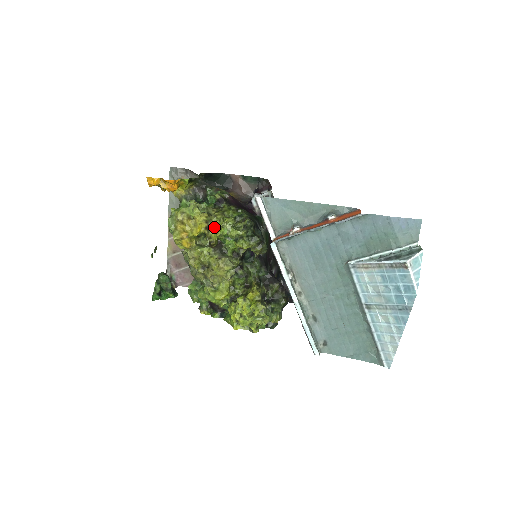
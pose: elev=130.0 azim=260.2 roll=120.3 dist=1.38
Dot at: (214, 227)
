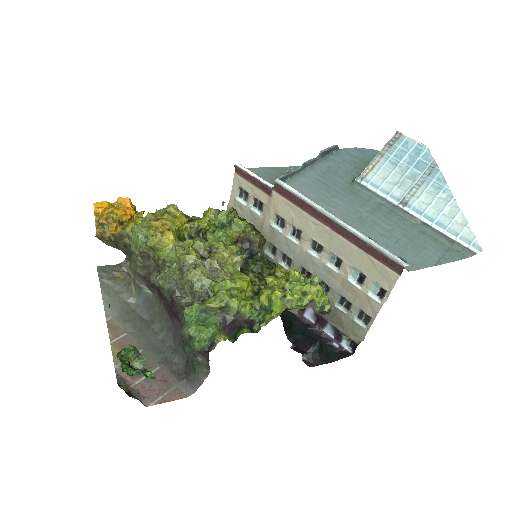
Dot at: (198, 219)
